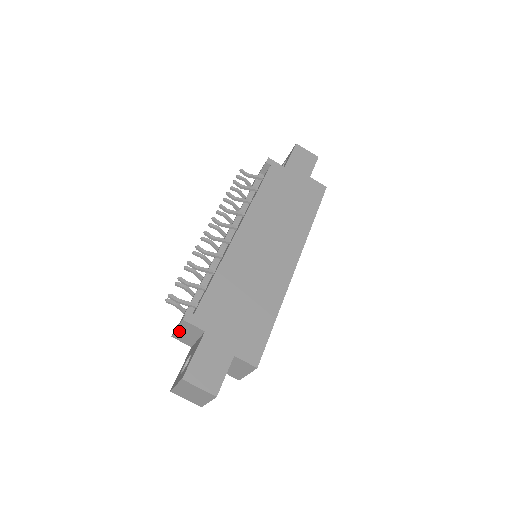
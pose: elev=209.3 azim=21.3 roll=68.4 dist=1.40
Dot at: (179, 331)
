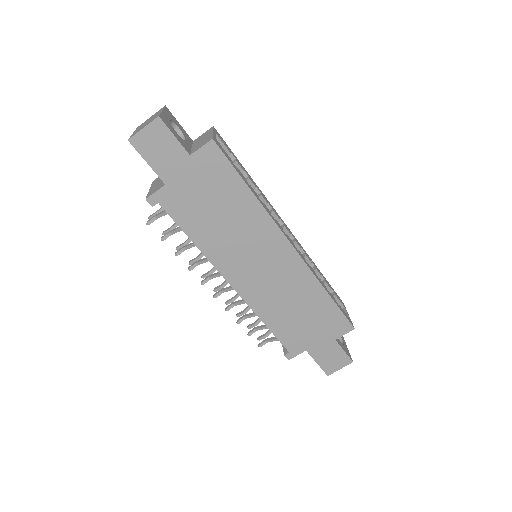
Dot at: occluded
